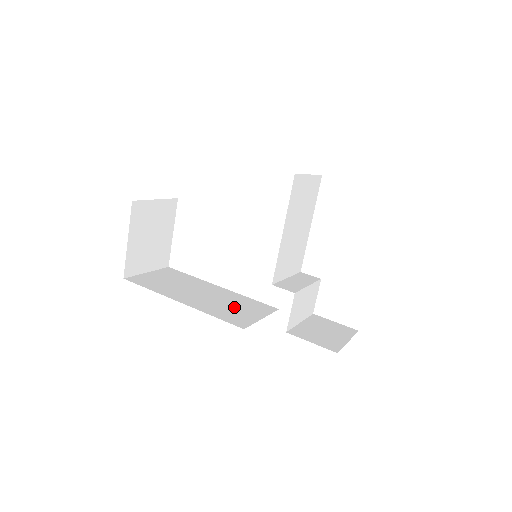
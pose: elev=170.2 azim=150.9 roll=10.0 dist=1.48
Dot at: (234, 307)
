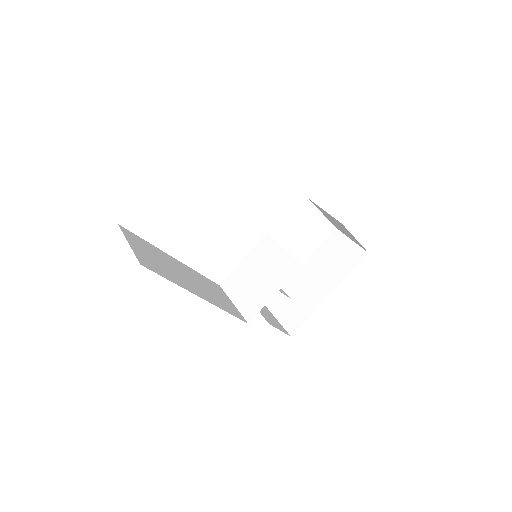
Dot at: (215, 293)
